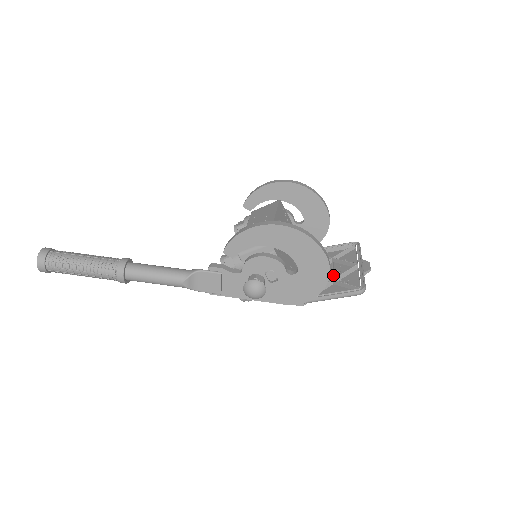
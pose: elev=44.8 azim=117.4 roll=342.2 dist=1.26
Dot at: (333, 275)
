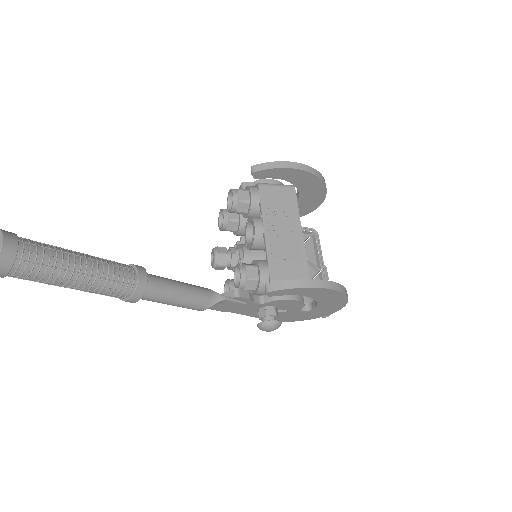
Dot at: occluded
